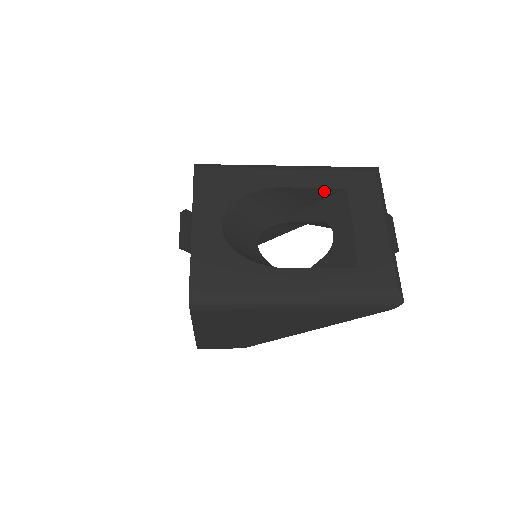
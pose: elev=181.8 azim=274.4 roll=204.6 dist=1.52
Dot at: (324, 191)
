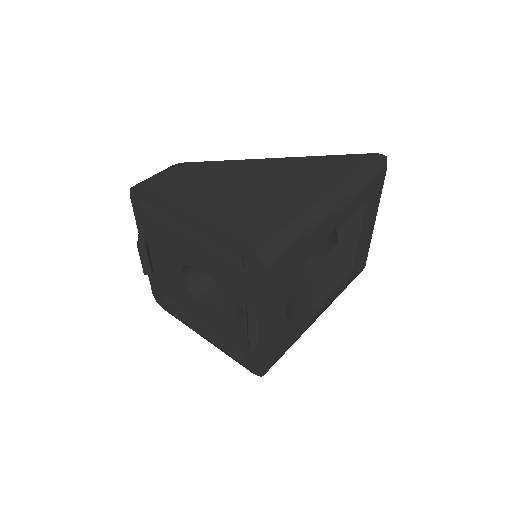
Dot at: occluded
